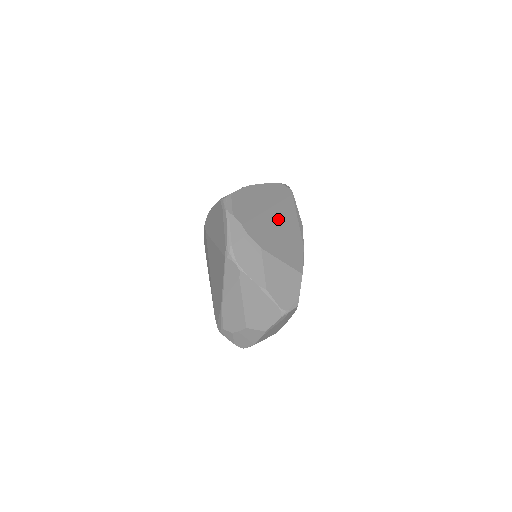
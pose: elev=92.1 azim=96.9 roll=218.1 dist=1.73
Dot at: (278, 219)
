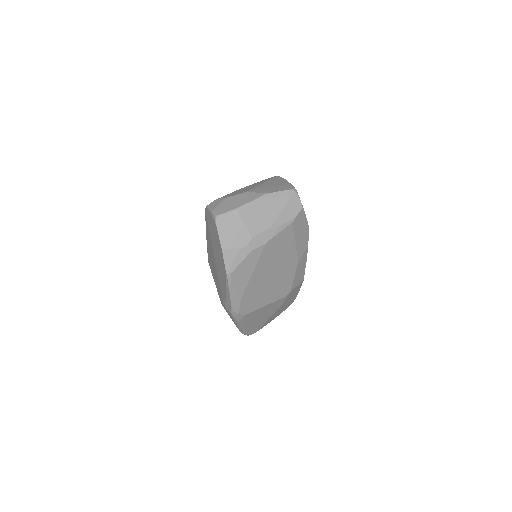
Dot at: occluded
